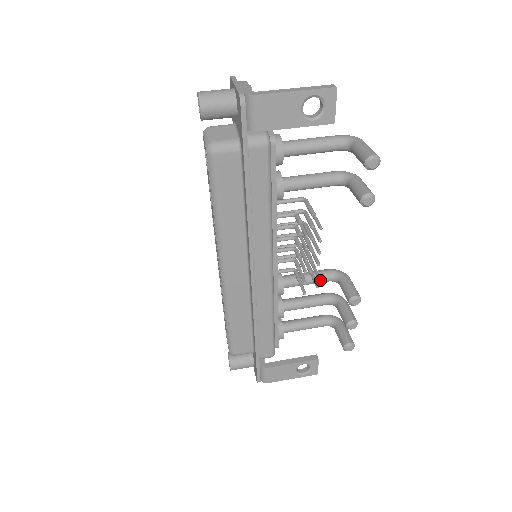
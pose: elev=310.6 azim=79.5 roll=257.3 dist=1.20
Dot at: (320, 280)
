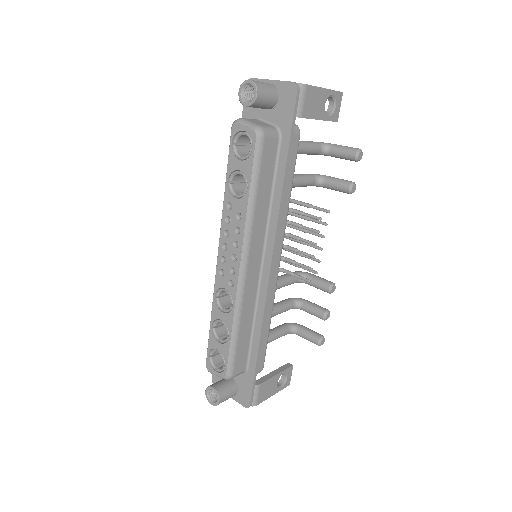
Dot at: (292, 281)
